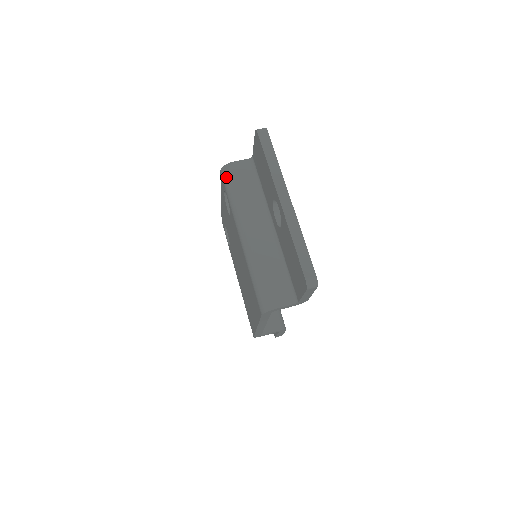
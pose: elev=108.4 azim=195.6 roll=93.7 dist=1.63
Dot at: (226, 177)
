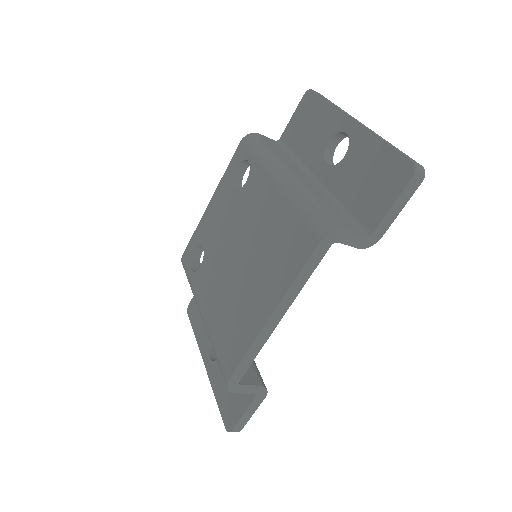
Dot at: (252, 140)
